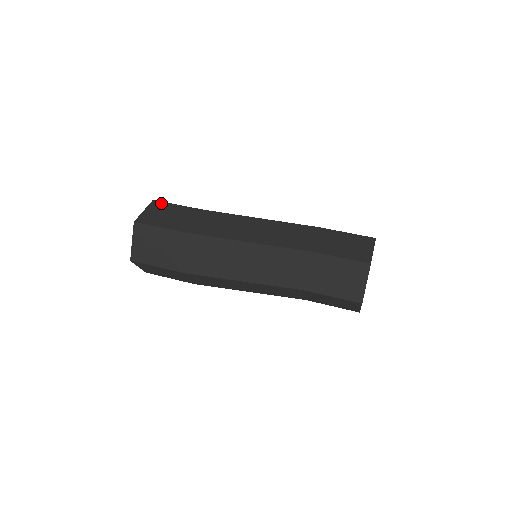
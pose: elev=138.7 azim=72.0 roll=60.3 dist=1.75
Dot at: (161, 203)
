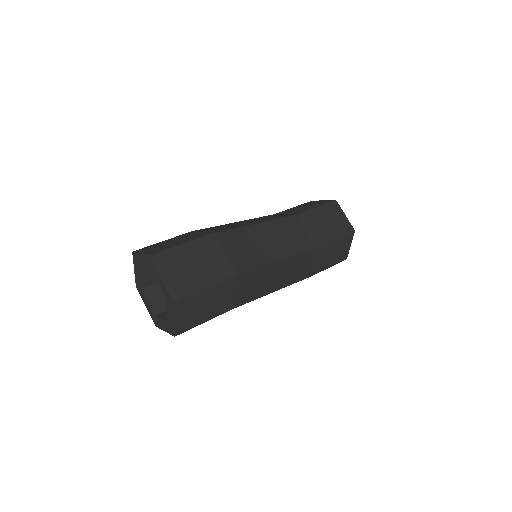
Dot at: (146, 247)
